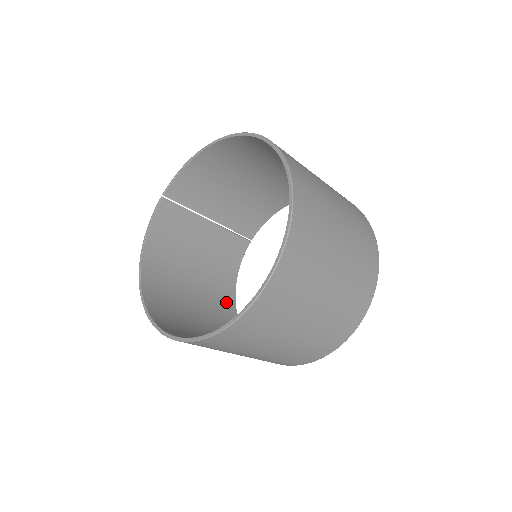
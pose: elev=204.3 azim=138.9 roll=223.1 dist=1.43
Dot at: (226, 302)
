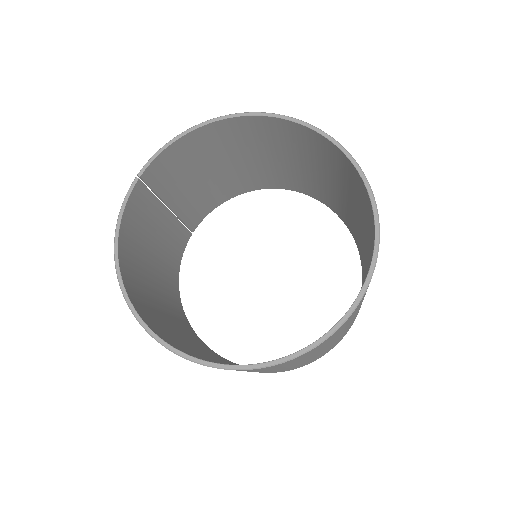
Dot at: (178, 308)
